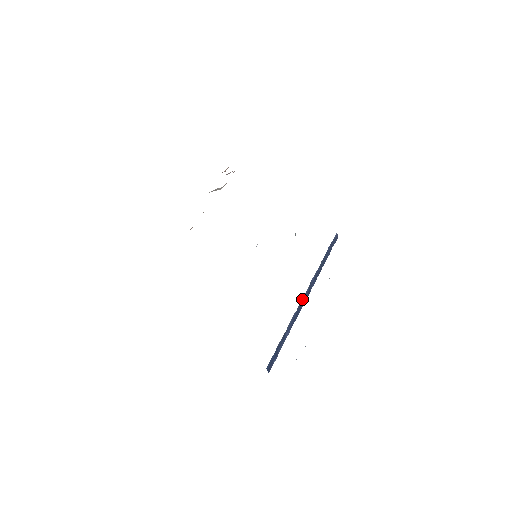
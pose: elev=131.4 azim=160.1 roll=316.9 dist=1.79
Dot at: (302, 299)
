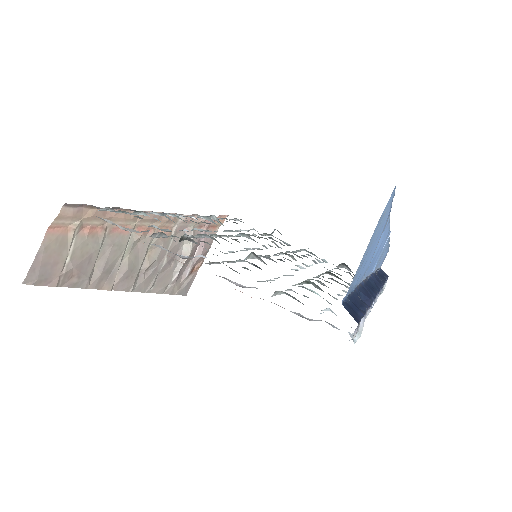
Dot at: occluded
